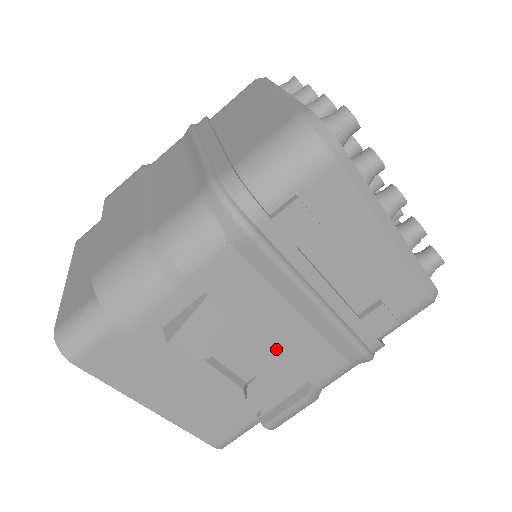
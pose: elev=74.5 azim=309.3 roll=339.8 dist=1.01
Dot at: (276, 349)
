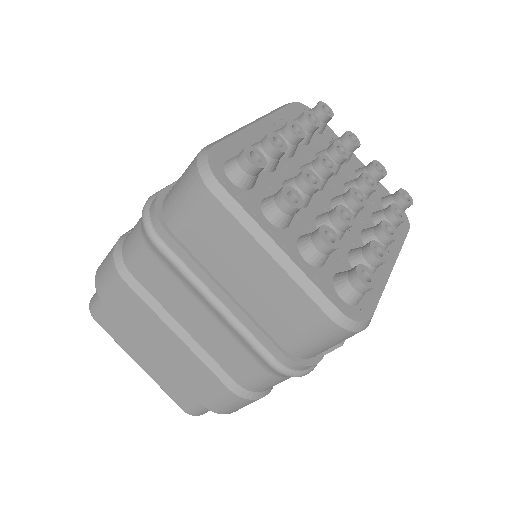
Dot at: occluded
